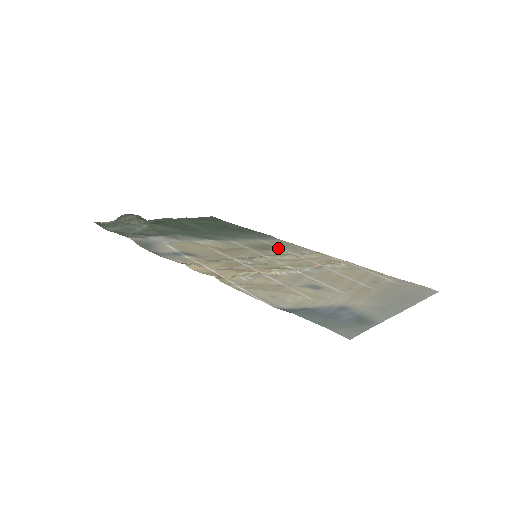
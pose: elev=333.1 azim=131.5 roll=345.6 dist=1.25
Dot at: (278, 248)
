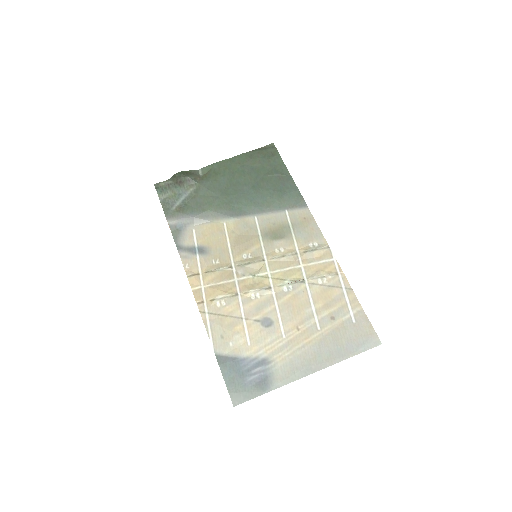
Dot at: (290, 234)
